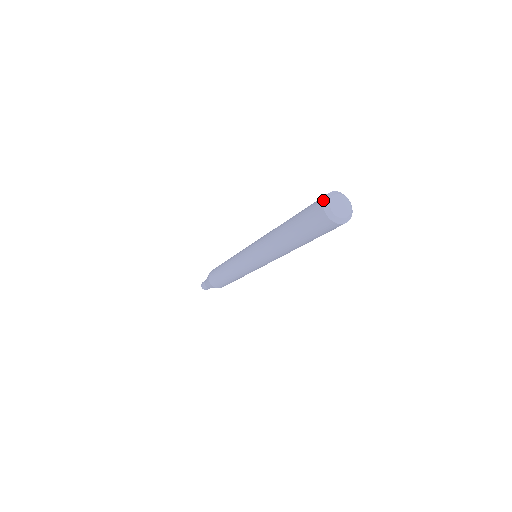
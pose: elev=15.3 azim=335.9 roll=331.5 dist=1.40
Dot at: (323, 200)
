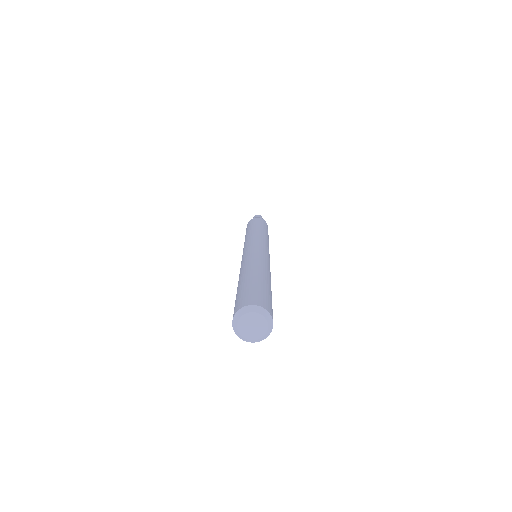
Dot at: occluded
